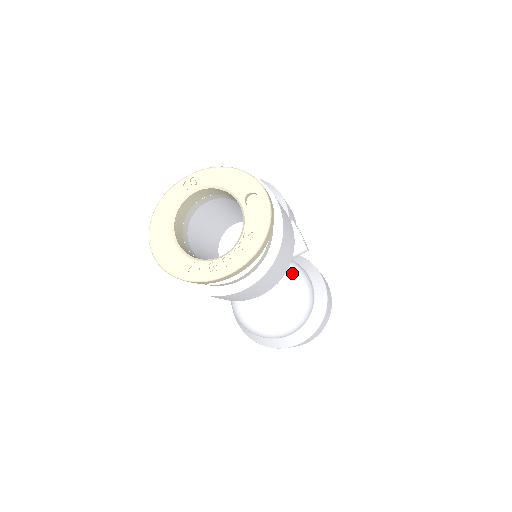
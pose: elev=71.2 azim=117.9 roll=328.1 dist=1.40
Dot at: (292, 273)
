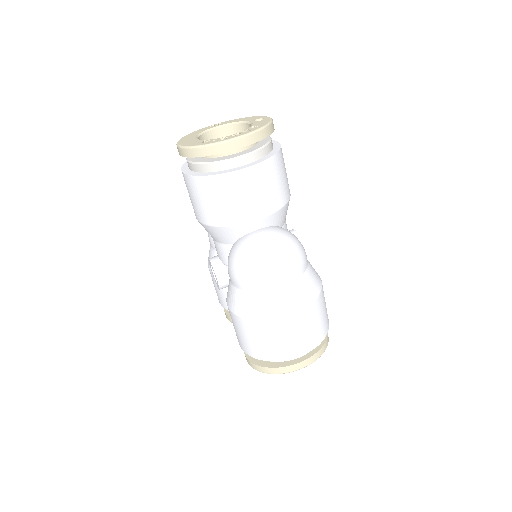
Dot at: occluded
